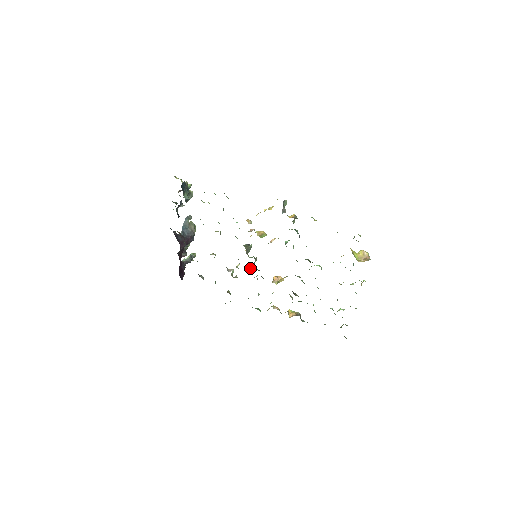
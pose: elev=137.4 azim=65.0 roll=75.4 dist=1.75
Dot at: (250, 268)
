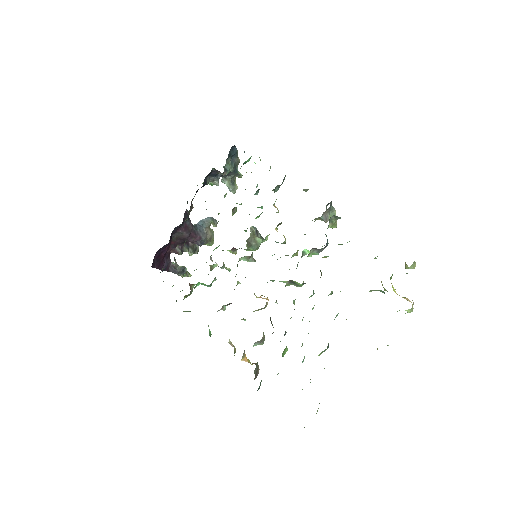
Dot at: (239, 260)
